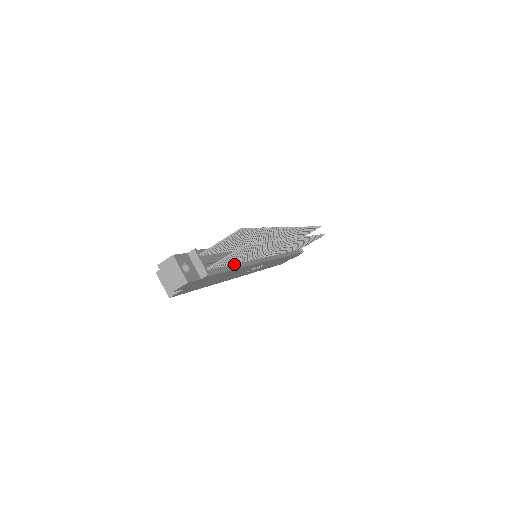
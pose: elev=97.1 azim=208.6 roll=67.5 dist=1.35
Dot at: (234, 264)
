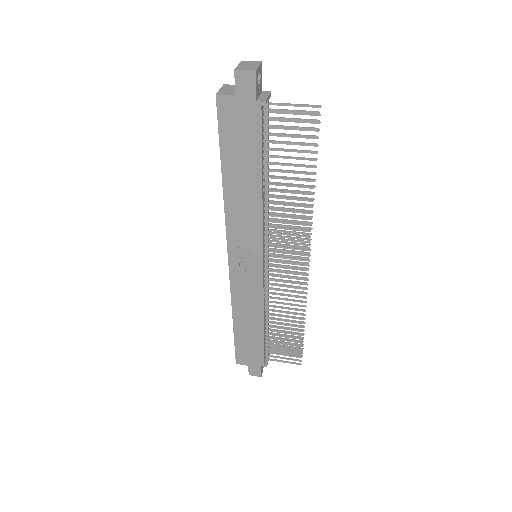
Dot at: (263, 177)
